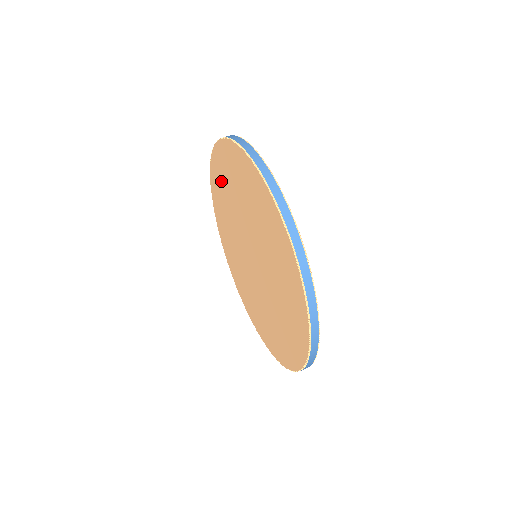
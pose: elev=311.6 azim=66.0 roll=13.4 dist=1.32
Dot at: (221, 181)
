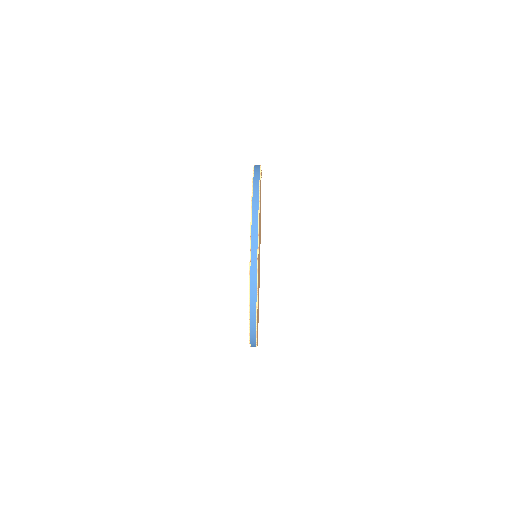
Dot at: occluded
